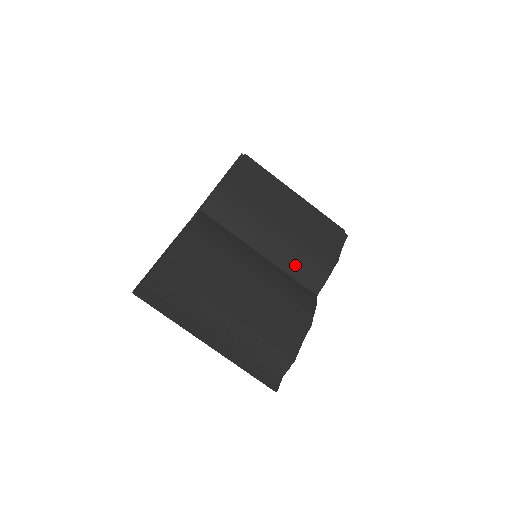
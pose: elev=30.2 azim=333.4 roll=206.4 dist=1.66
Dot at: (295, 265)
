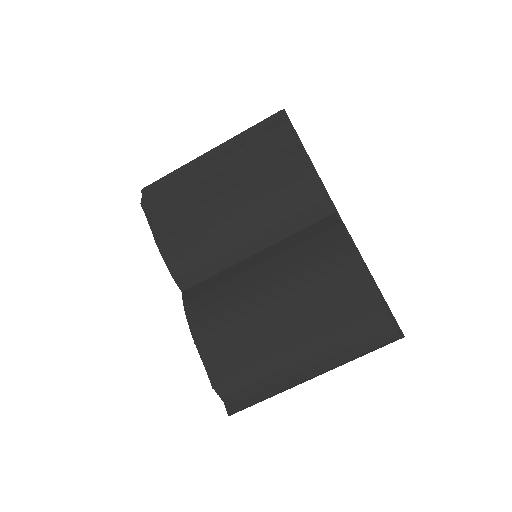
Dot at: (287, 221)
